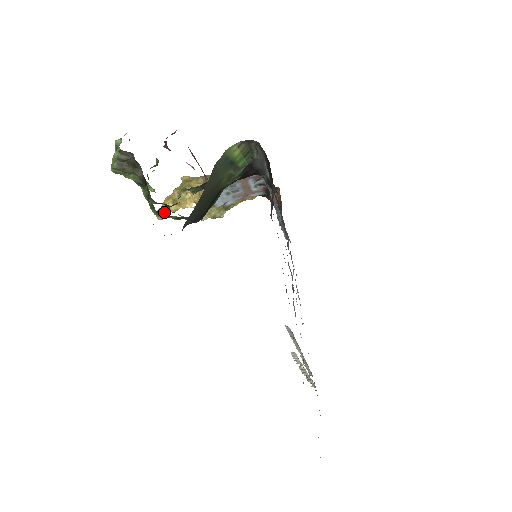
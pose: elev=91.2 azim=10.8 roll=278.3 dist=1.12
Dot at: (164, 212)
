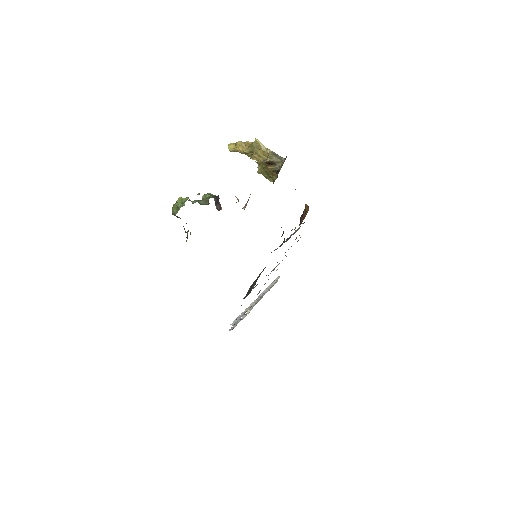
Dot at: (233, 150)
